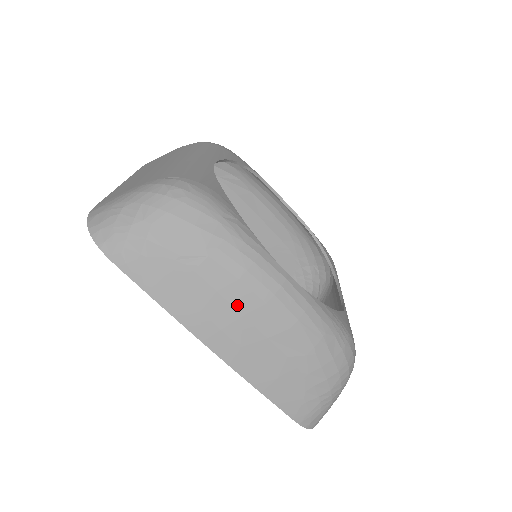
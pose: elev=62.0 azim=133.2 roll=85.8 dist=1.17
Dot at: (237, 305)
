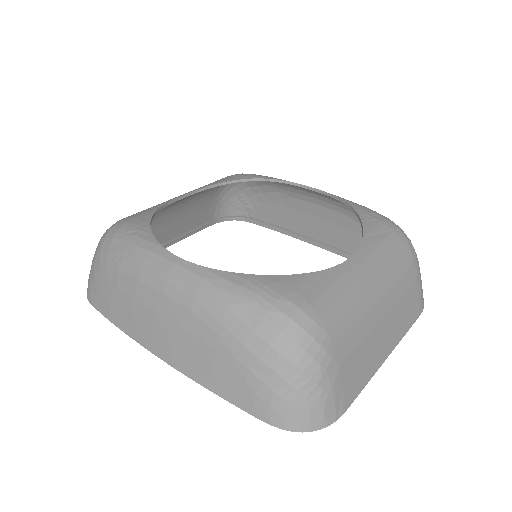
Dot at: (148, 305)
